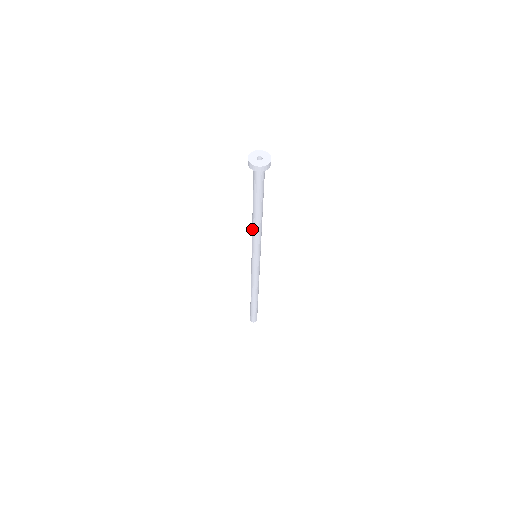
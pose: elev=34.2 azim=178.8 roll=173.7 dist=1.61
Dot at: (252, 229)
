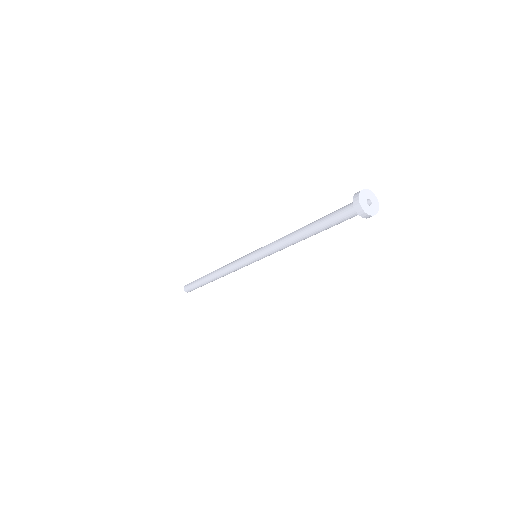
Dot at: (283, 241)
